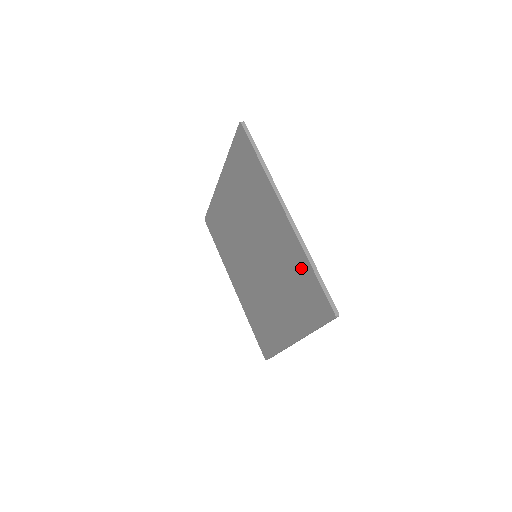
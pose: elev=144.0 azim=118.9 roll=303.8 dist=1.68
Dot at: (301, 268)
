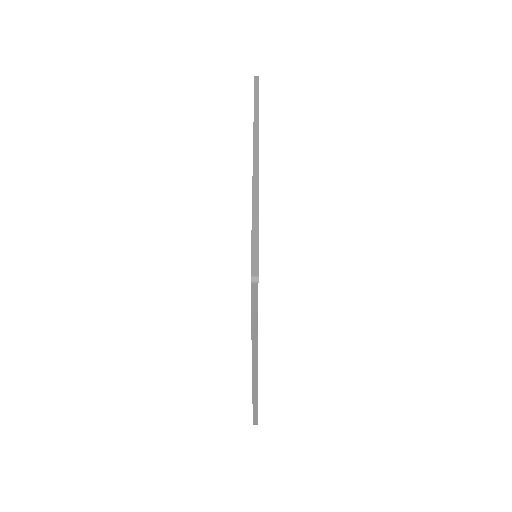
Dot at: occluded
